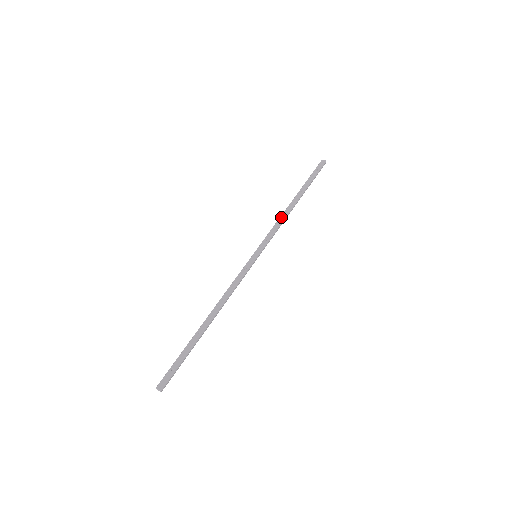
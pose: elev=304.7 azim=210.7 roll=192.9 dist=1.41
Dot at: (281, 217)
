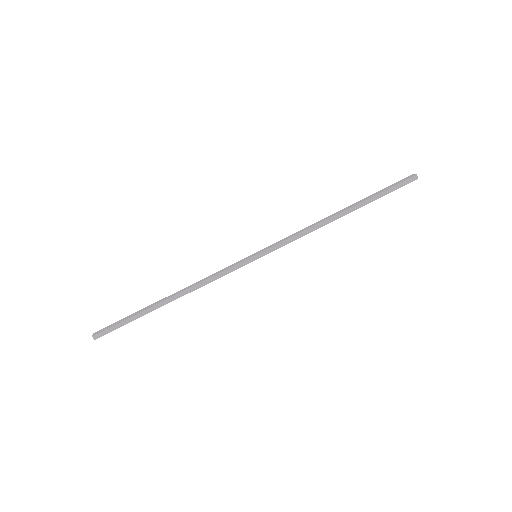
Dot at: (311, 225)
